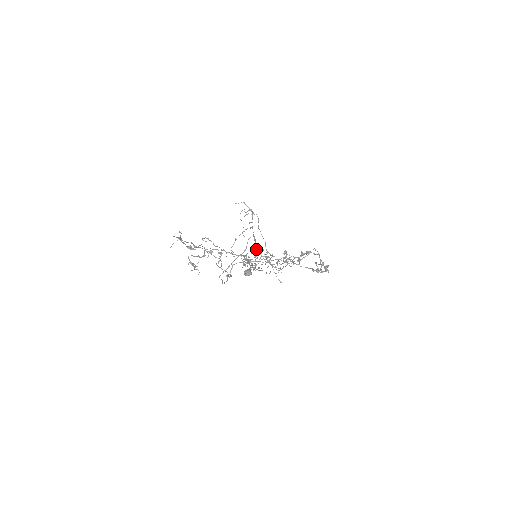
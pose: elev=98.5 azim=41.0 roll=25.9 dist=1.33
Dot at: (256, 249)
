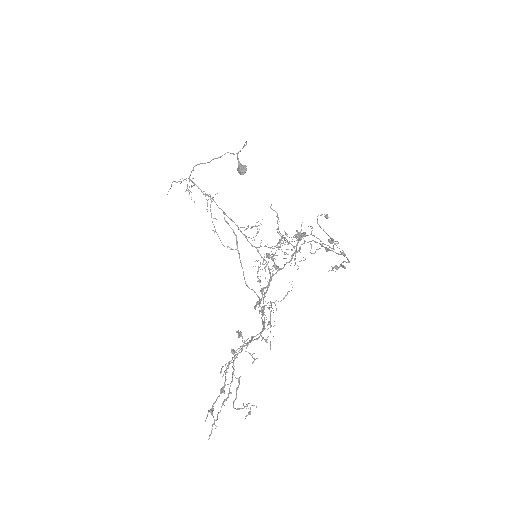
Dot at: (245, 237)
